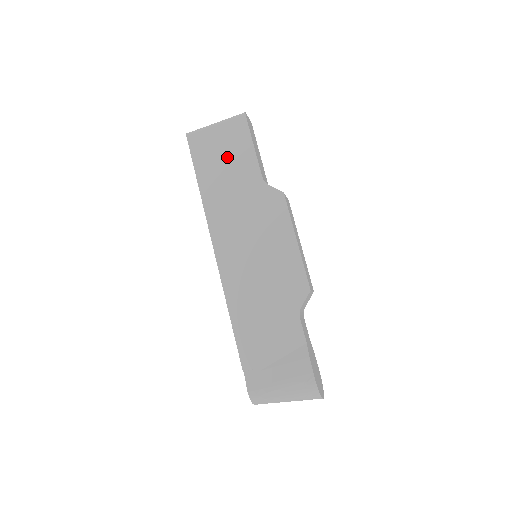
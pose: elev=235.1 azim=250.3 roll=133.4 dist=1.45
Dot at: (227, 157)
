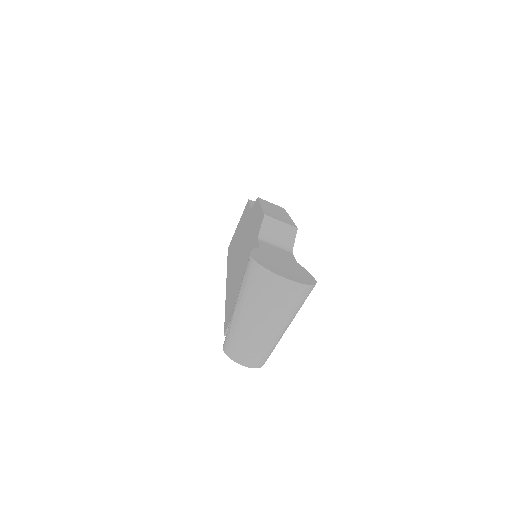
Dot at: (239, 228)
